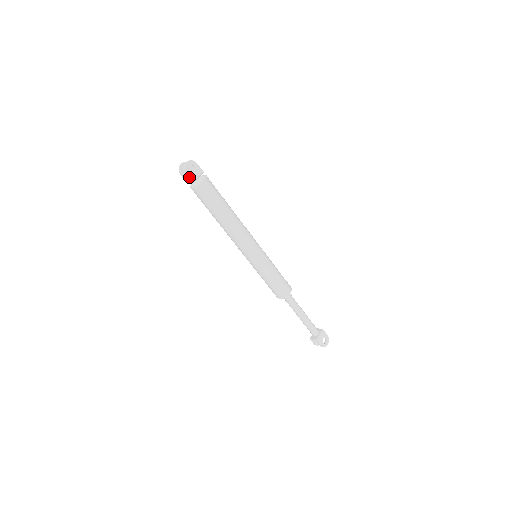
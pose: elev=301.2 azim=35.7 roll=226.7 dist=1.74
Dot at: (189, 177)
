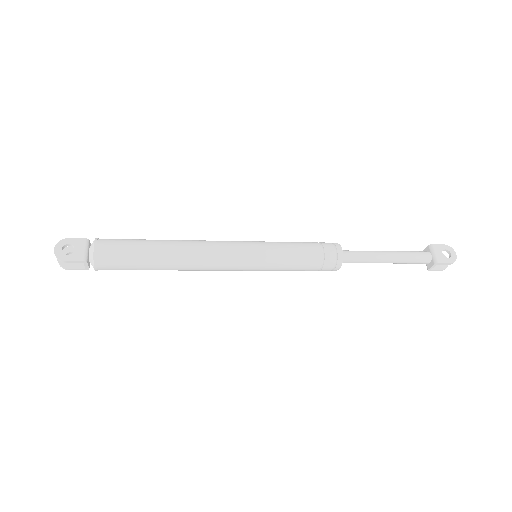
Dot at: (74, 262)
